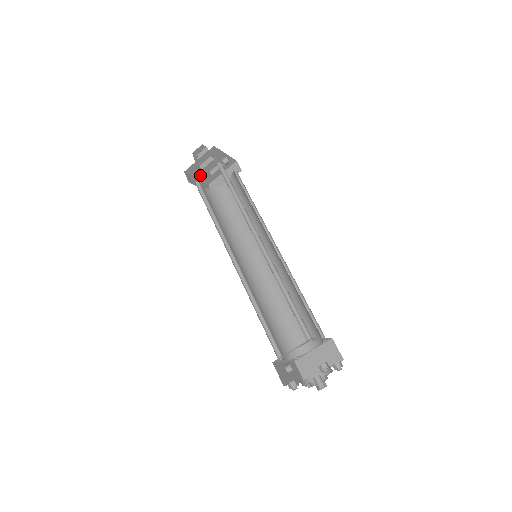
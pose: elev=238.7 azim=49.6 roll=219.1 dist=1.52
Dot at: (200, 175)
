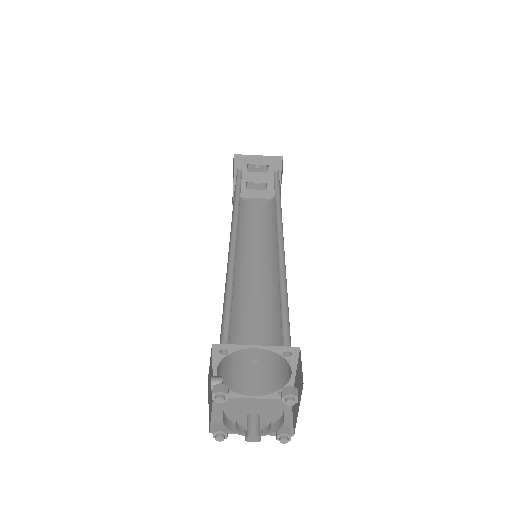
Dot at: occluded
